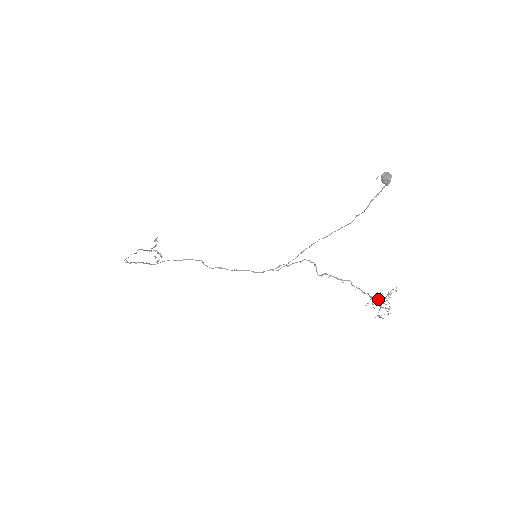
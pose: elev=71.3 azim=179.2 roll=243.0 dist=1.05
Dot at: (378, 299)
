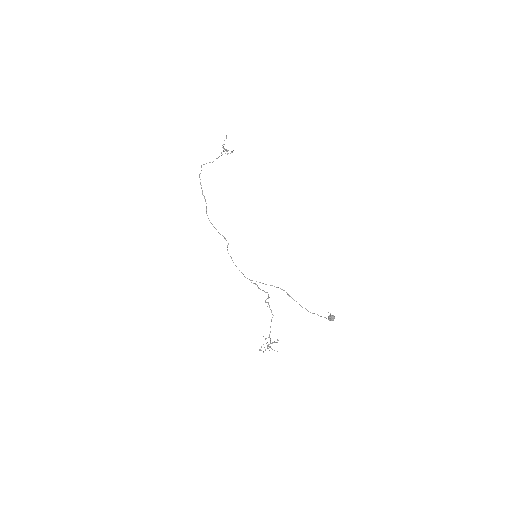
Dot at: (270, 340)
